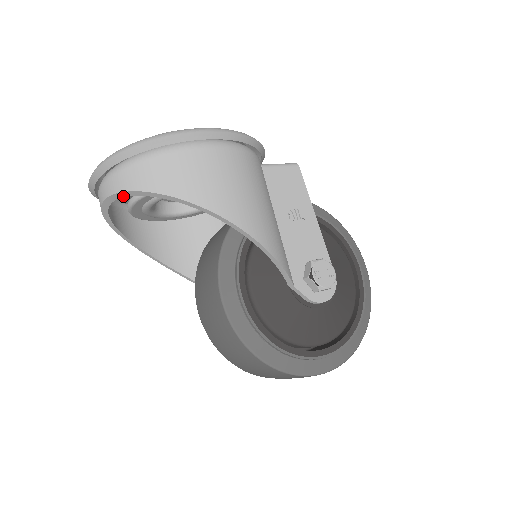
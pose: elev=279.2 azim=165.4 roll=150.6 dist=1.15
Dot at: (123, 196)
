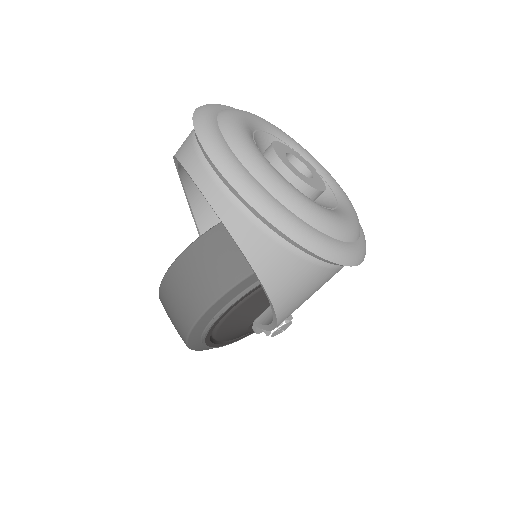
Dot at: (228, 231)
